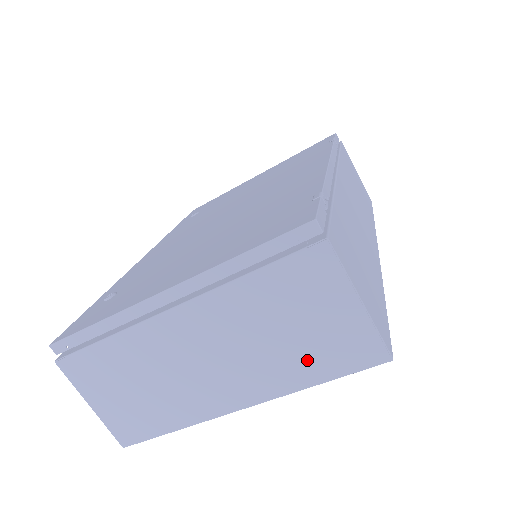
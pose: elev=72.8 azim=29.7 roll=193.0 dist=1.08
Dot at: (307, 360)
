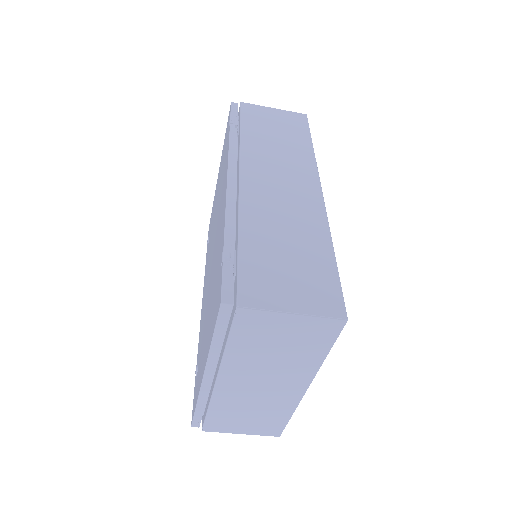
Dot at: (306, 352)
